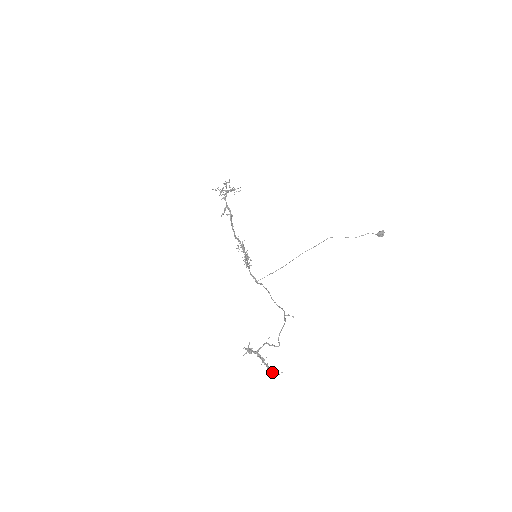
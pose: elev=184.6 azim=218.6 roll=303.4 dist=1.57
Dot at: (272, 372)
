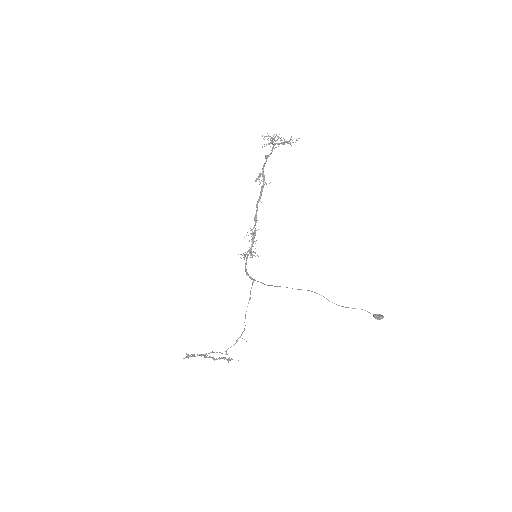
Dot at: (226, 359)
